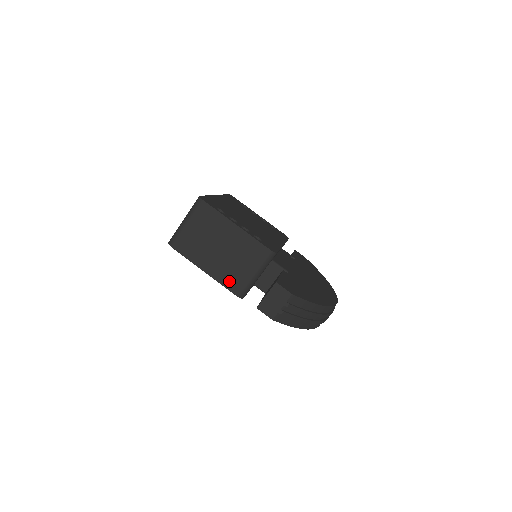
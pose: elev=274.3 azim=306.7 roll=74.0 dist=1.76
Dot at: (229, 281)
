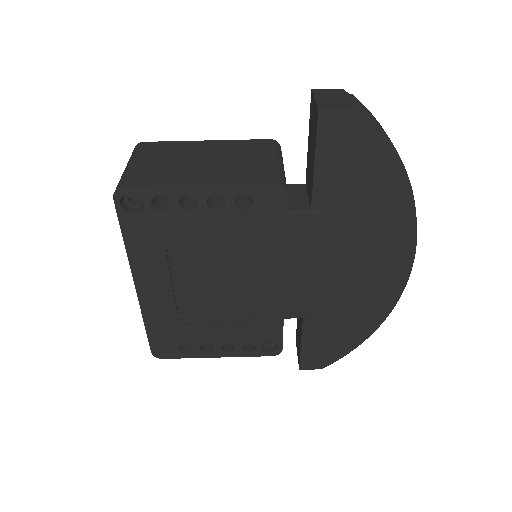
Dot at: (248, 177)
